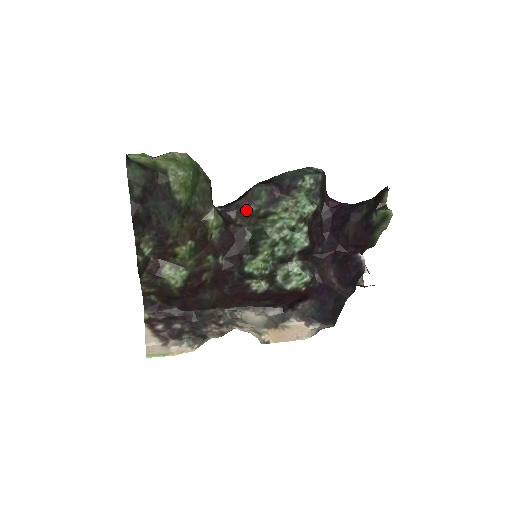
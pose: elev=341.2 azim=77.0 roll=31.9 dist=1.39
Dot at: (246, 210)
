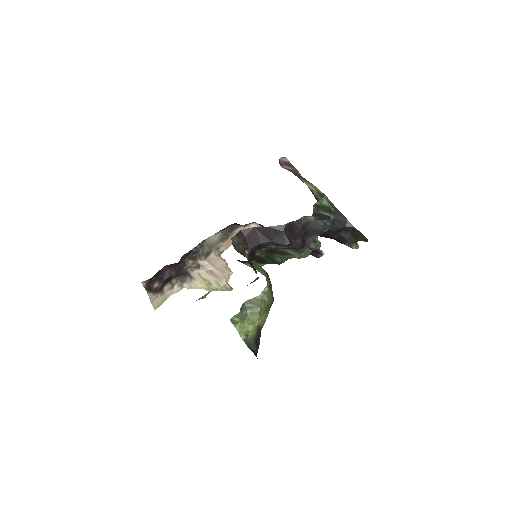
Dot at: (268, 247)
